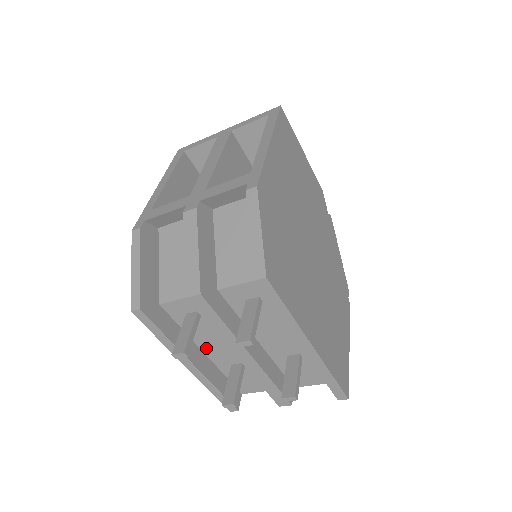
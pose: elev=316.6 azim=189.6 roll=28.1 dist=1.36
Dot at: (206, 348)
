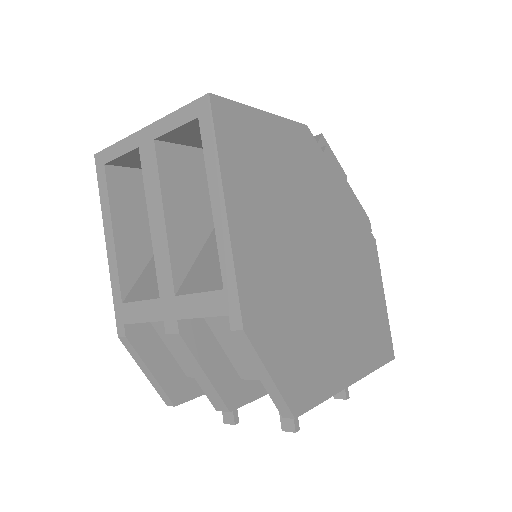
Dot at: occluded
